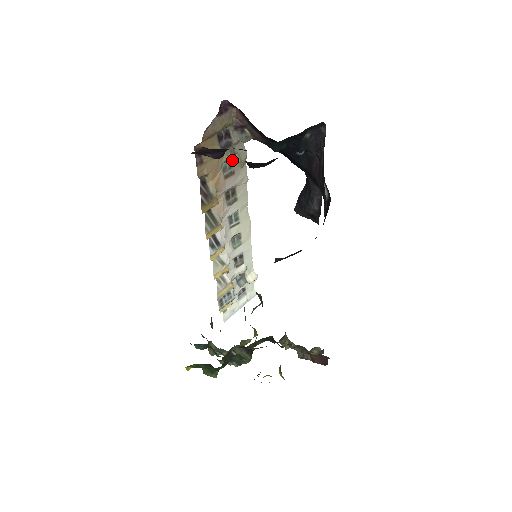
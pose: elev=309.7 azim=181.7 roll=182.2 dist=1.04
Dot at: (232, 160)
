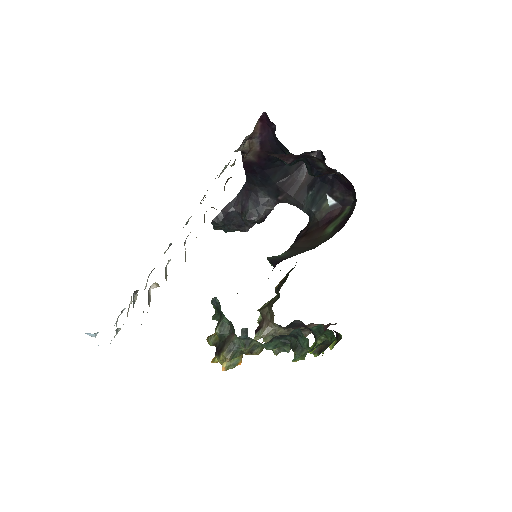
Dot at: (225, 166)
